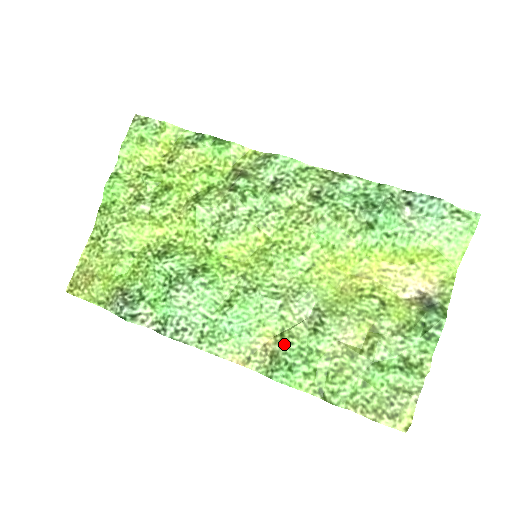
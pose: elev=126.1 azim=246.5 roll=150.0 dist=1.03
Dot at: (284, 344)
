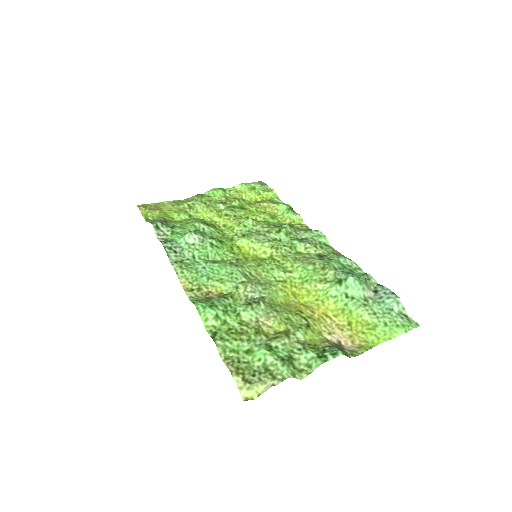
Dot at: (222, 297)
